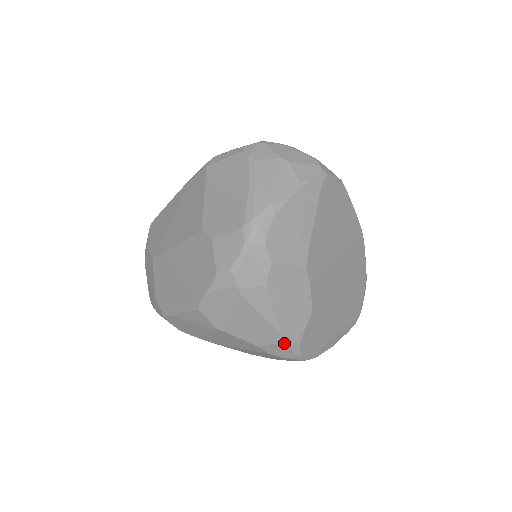
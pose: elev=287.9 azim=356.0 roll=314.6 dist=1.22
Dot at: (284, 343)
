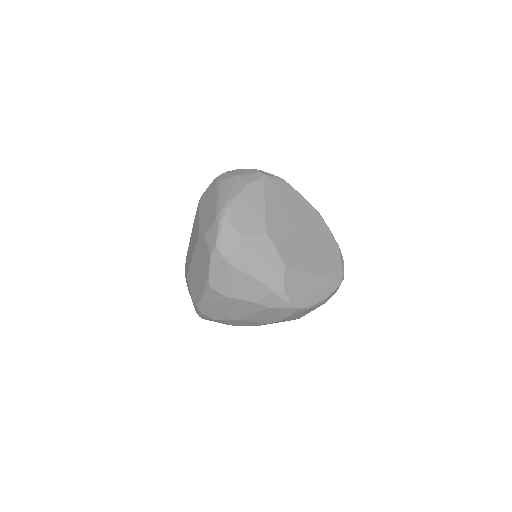
Dot at: (272, 293)
